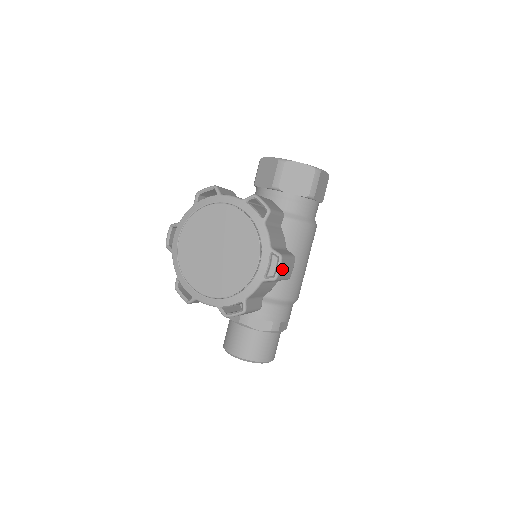
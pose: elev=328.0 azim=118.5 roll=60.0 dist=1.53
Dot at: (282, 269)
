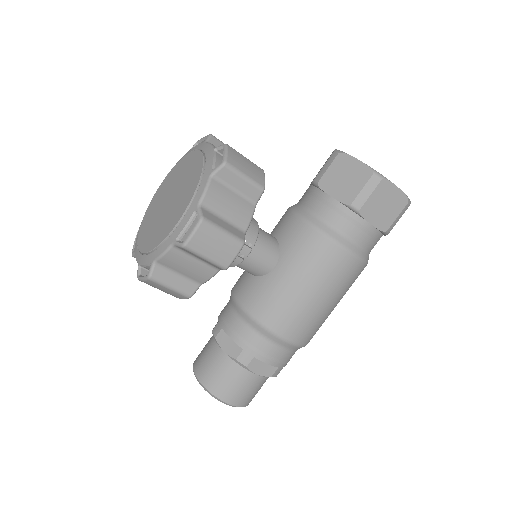
Dot at: (200, 238)
